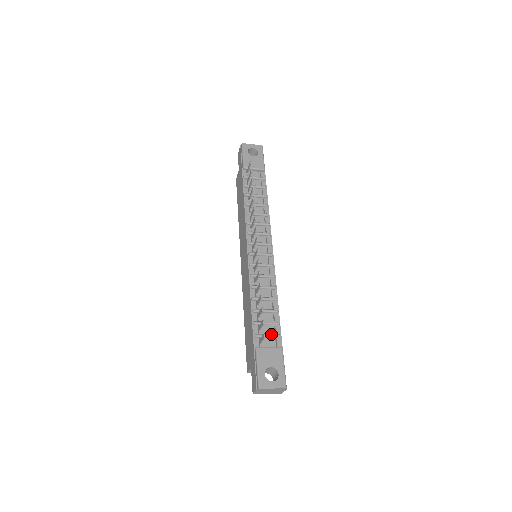
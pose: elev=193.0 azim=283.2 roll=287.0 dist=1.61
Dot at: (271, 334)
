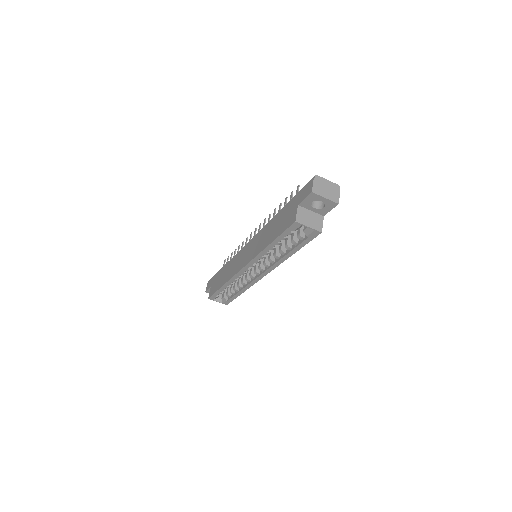
Dot at: occluded
